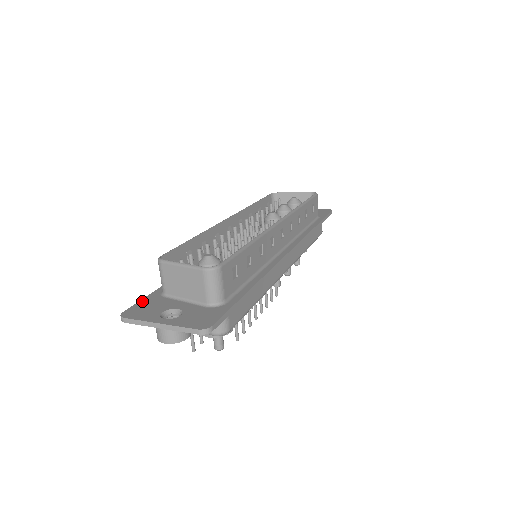
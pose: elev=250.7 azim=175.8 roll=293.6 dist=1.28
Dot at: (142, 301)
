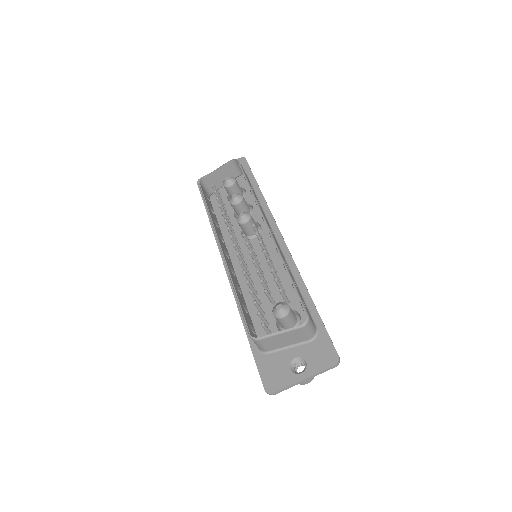
Dot at: (260, 370)
